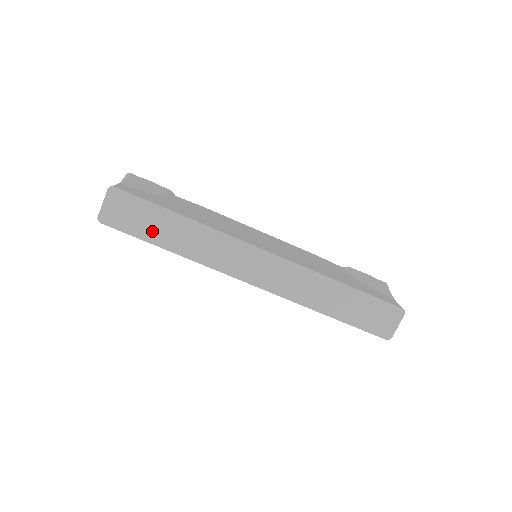
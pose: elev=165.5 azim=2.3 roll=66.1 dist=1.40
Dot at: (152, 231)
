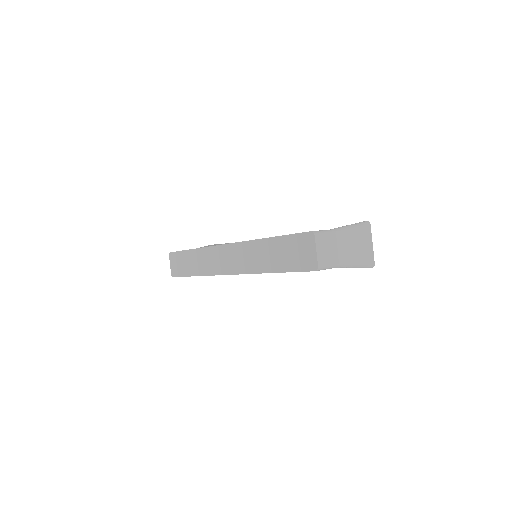
Dot at: (186, 268)
